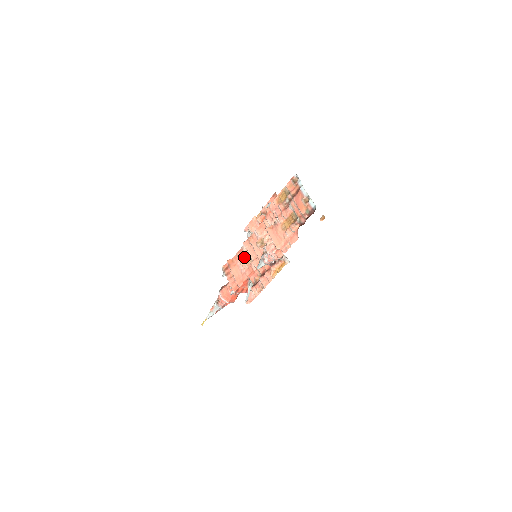
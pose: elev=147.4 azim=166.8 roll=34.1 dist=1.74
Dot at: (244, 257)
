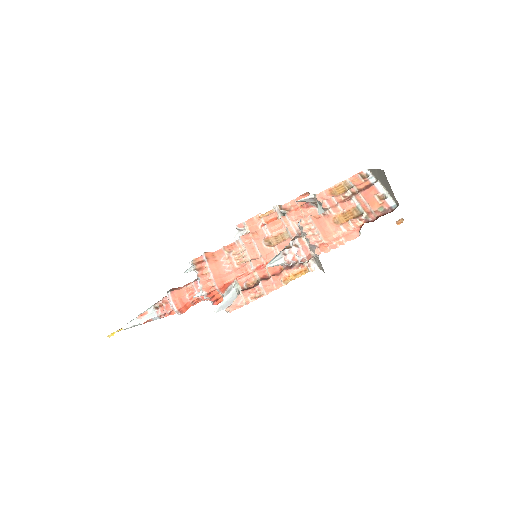
Dot at: (235, 254)
